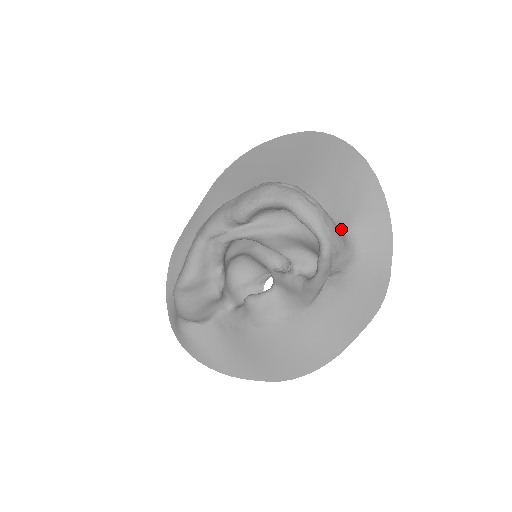
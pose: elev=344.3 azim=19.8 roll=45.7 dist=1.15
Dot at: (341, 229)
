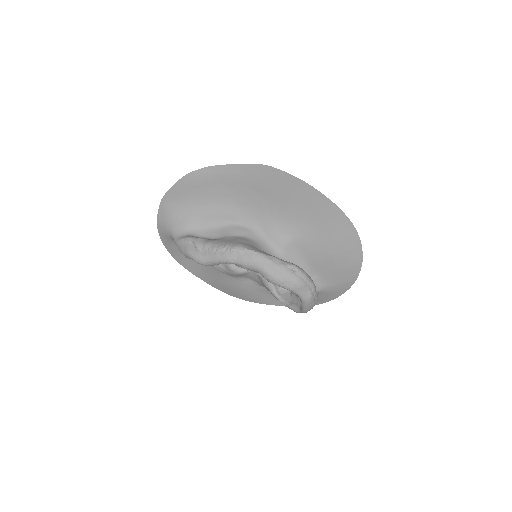
Dot at: occluded
